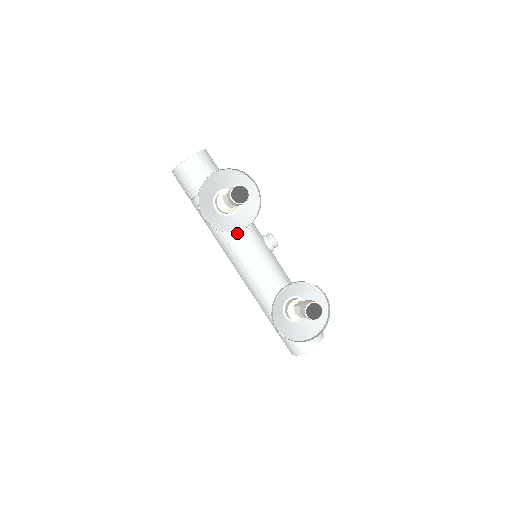
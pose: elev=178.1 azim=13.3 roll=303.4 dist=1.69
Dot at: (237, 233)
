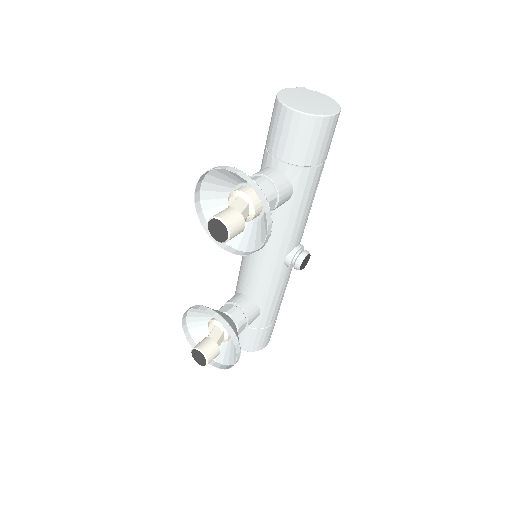
Dot at: occluded
